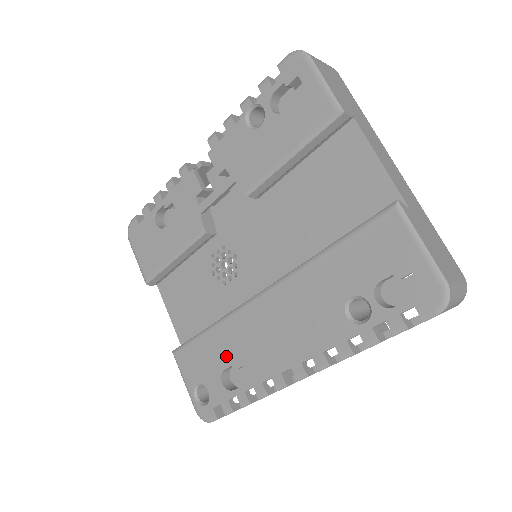
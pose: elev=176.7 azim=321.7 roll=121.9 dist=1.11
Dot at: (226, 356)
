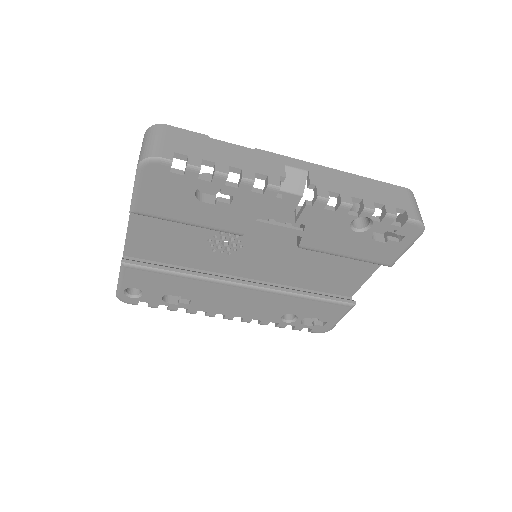
Dot at: (181, 291)
